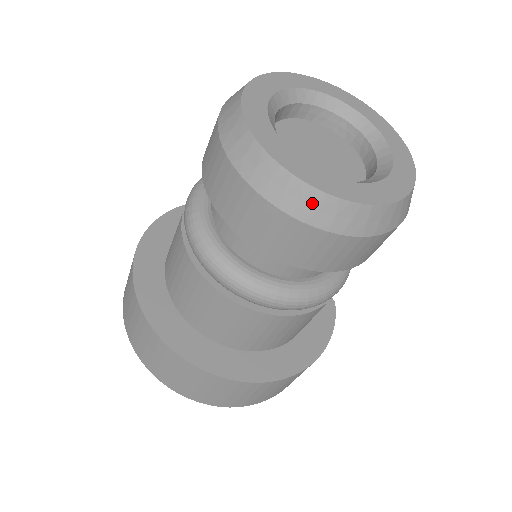
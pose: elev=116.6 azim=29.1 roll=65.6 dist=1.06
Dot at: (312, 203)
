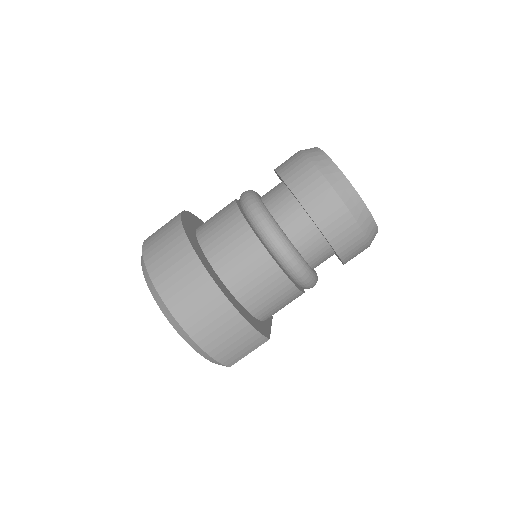
Dot at: (321, 158)
